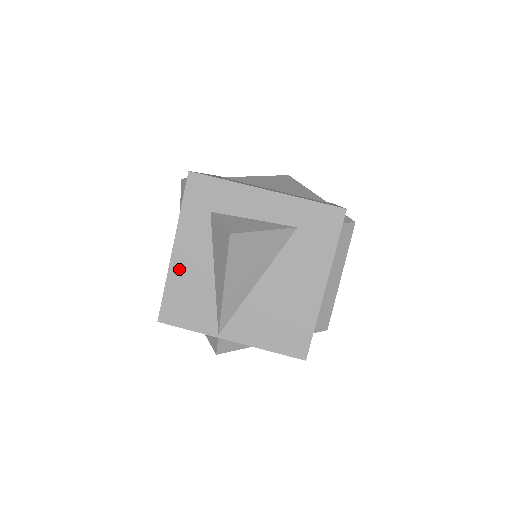
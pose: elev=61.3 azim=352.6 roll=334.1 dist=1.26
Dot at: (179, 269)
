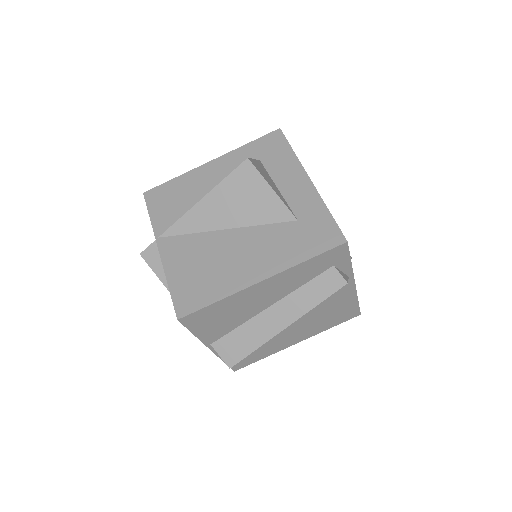
Dot at: (197, 175)
